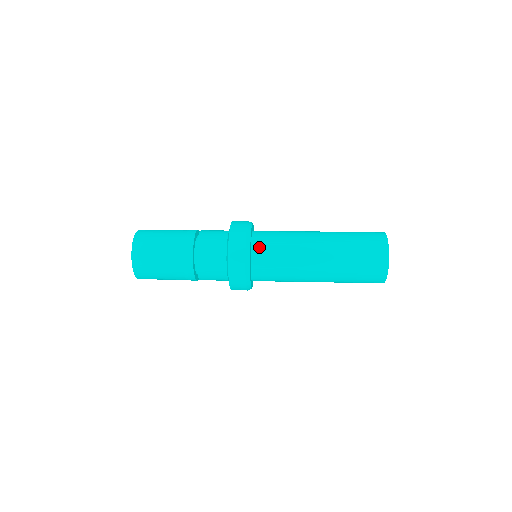
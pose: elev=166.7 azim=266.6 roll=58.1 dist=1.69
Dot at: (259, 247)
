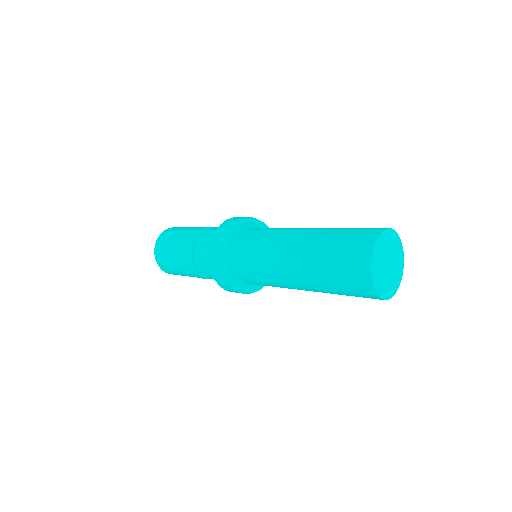
Dot at: (240, 250)
